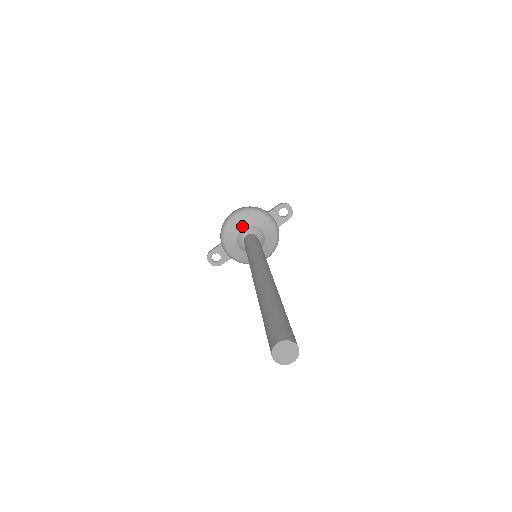
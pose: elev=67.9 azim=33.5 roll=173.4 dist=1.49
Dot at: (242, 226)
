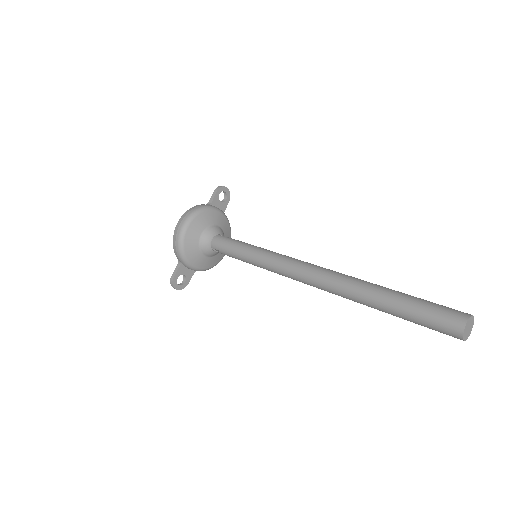
Dot at: (200, 233)
